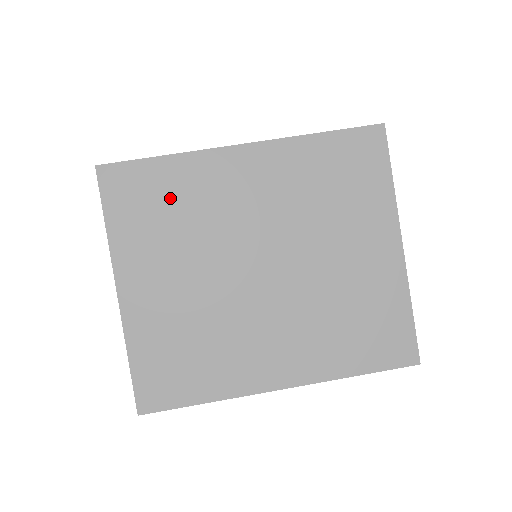
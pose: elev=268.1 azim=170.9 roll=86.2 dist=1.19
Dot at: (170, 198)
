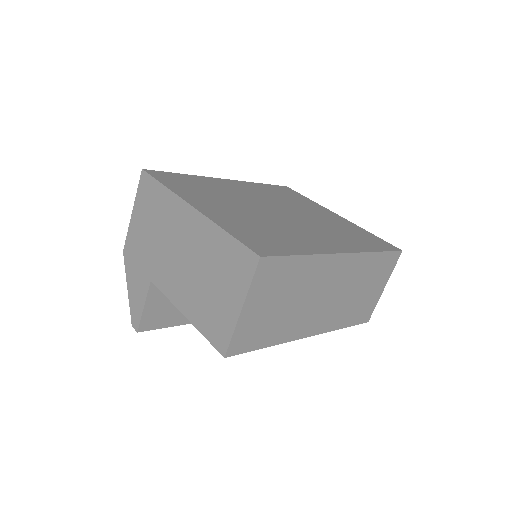
Dot at: (199, 185)
